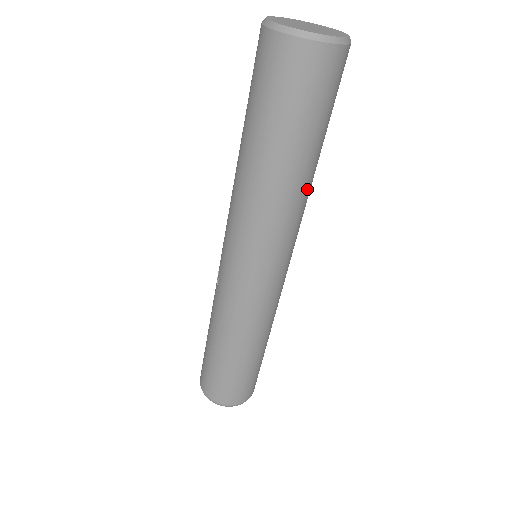
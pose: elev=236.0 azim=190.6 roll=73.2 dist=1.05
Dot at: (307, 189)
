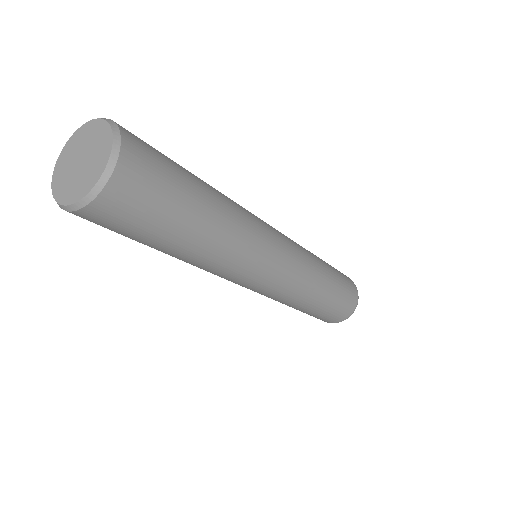
Dot at: (227, 230)
